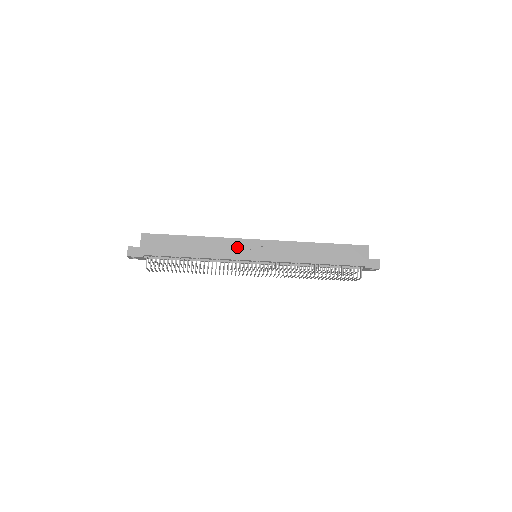
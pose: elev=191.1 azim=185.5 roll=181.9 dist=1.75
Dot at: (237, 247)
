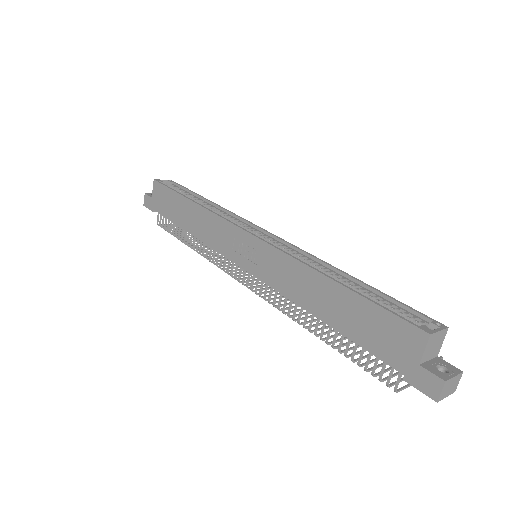
Dot at: (225, 235)
